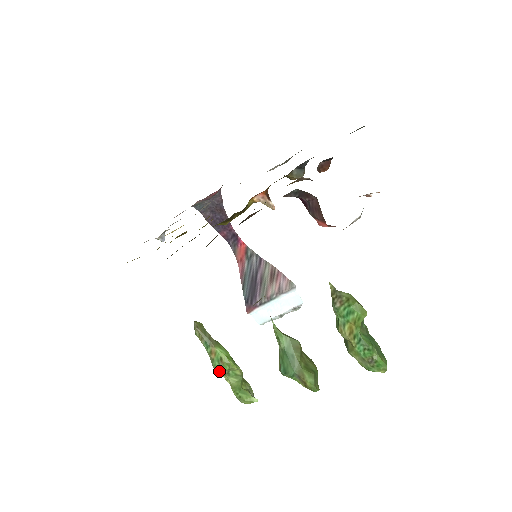
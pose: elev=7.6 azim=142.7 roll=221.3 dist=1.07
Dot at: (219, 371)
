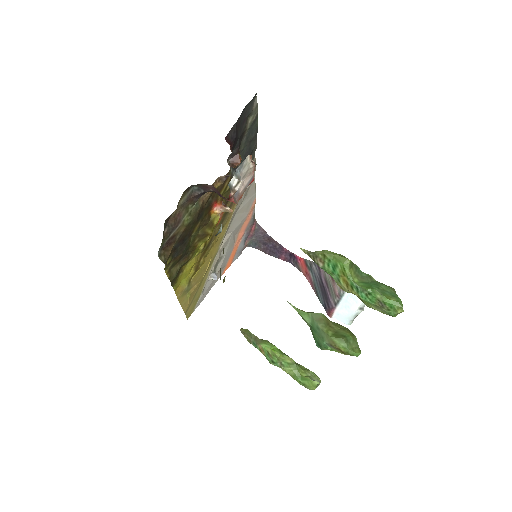
Dot at: (274, 365)
